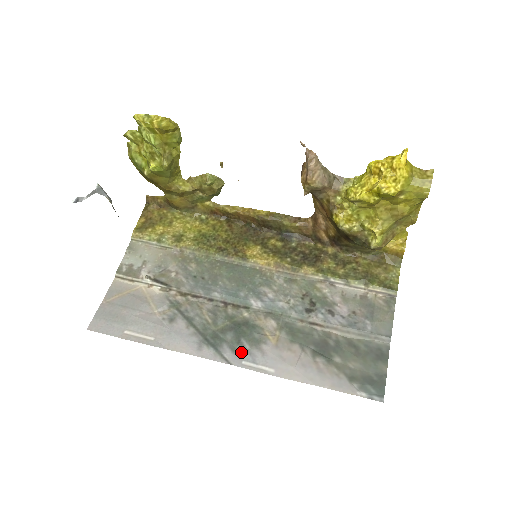
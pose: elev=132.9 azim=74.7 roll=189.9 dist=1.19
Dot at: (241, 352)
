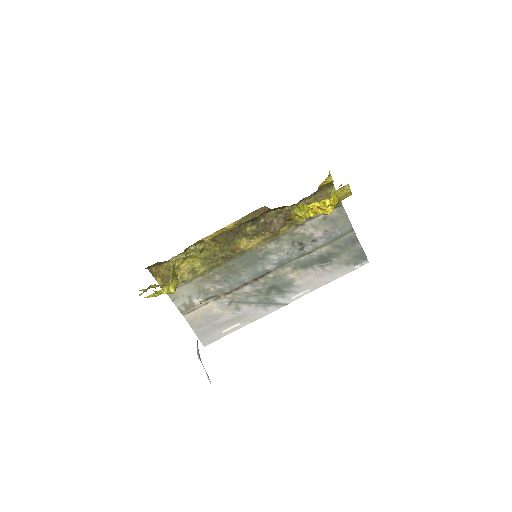
Dot at: (287, 295)
